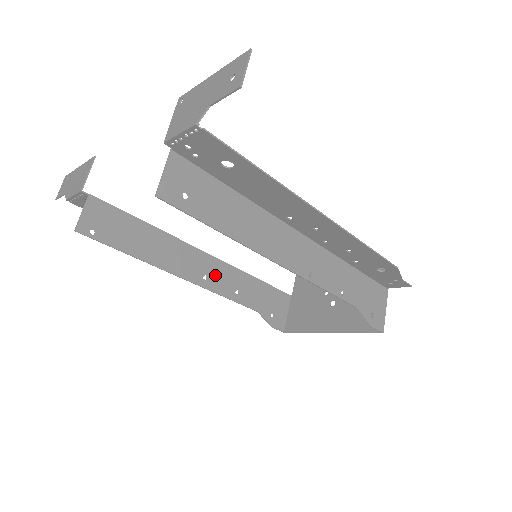
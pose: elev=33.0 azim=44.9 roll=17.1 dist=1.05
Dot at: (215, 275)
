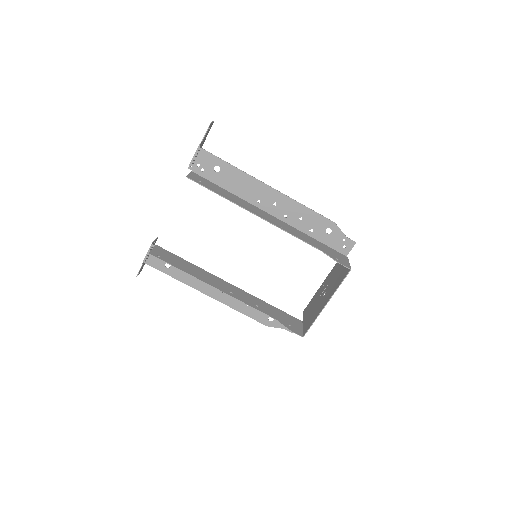
Dot at: (238, 294)
